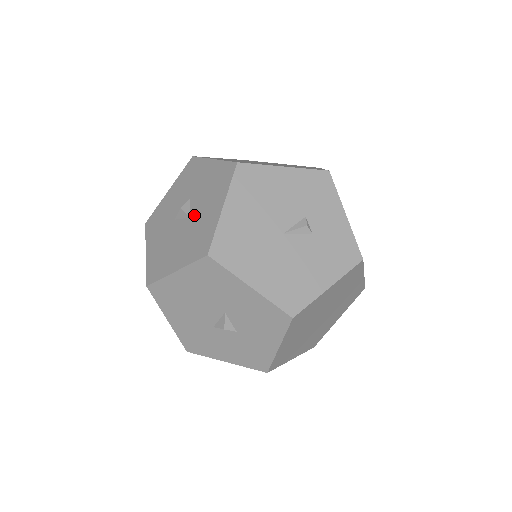
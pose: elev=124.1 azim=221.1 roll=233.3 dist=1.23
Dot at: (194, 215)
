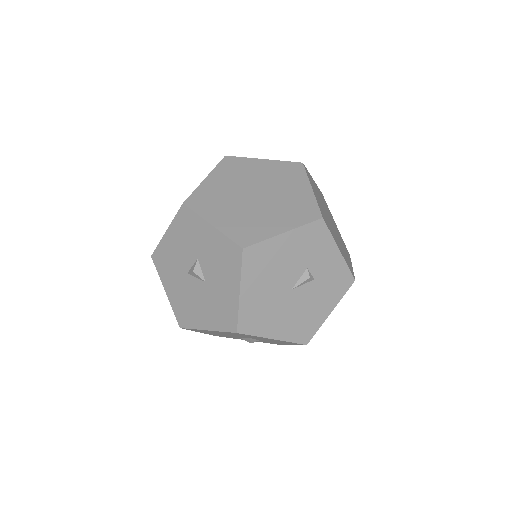
Dot at: (209, 282)
